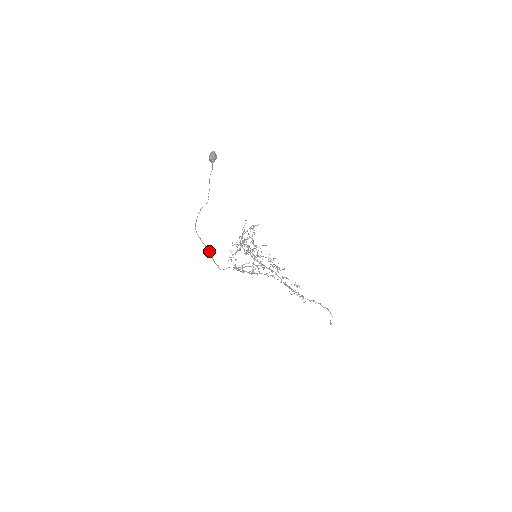
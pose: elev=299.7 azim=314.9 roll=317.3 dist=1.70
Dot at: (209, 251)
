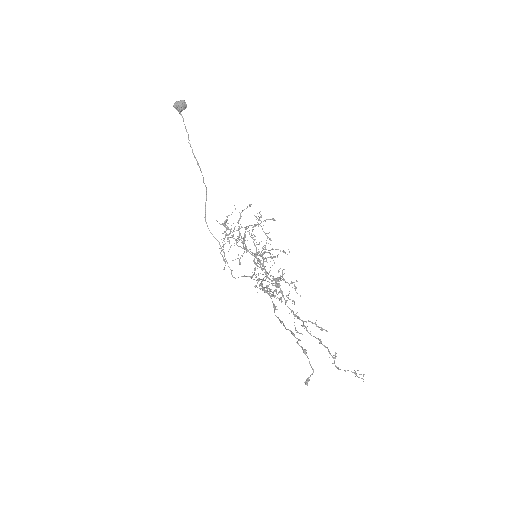
Dot at: occluded
